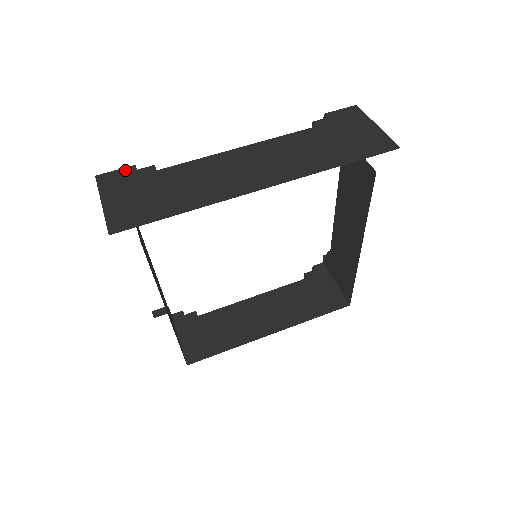
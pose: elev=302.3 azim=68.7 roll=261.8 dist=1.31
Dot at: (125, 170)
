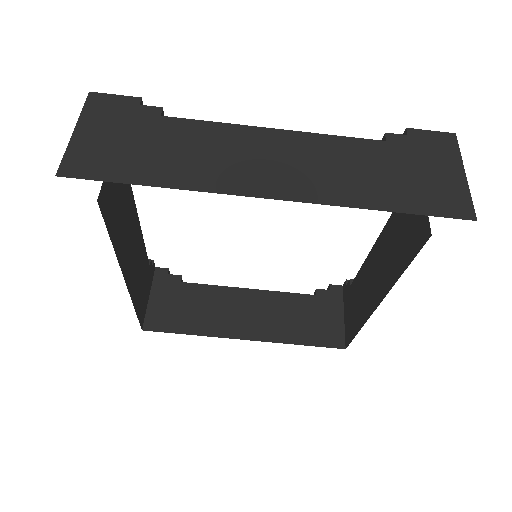
Dot at: (126, 99)
